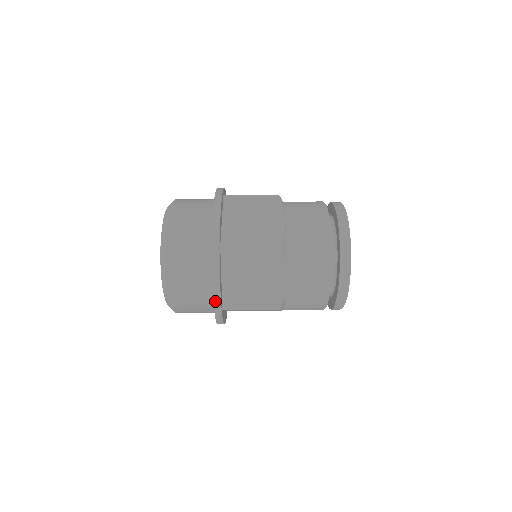
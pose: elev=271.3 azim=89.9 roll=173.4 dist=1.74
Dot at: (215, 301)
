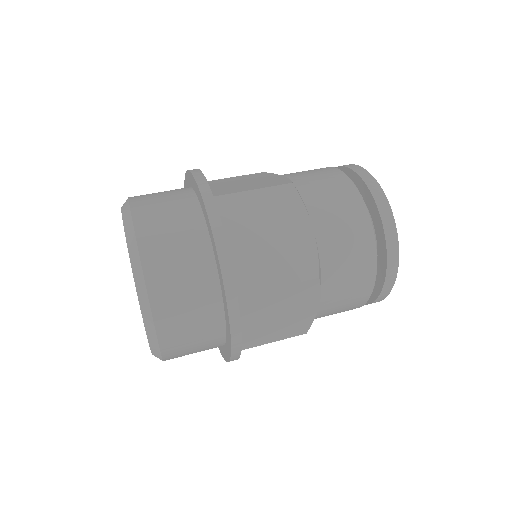
Dot at: (196, 177)
